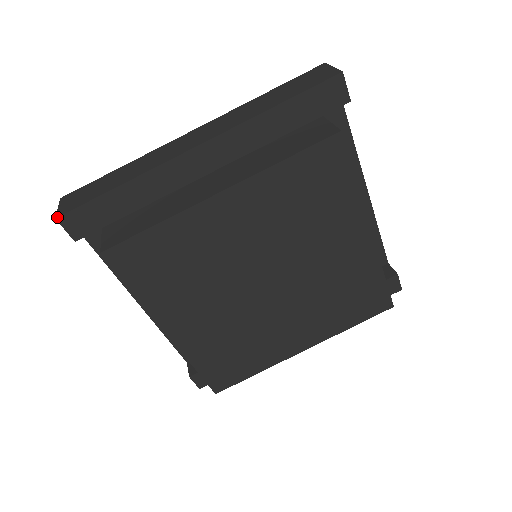
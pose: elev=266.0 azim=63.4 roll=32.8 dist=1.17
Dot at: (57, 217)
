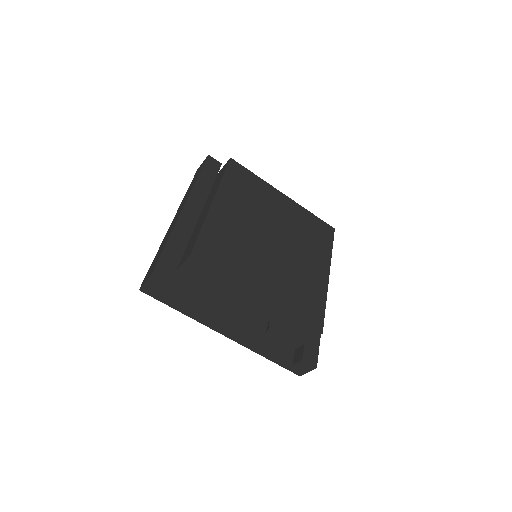
Dot at: (151, 275)
